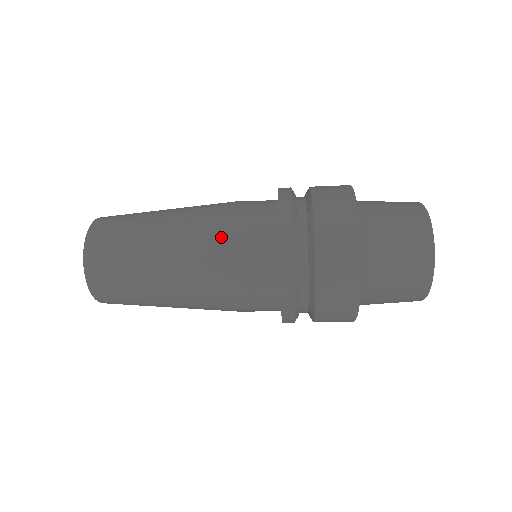
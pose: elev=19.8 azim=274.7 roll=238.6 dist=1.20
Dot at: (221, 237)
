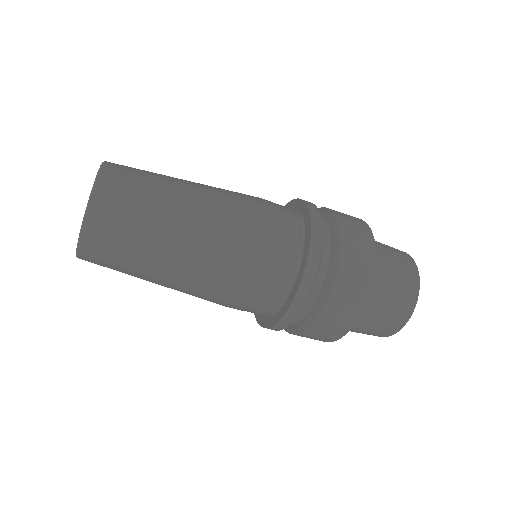
Dot at: occluded
